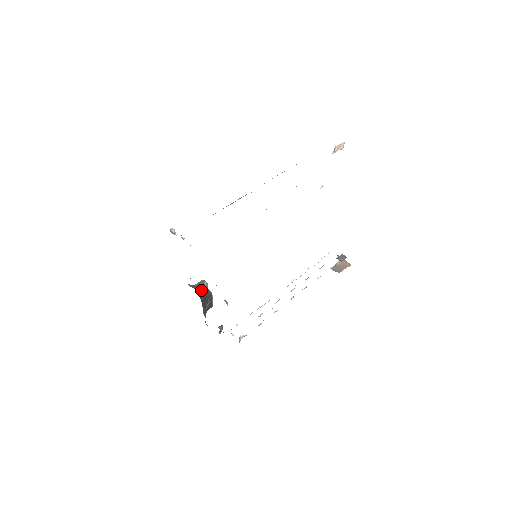
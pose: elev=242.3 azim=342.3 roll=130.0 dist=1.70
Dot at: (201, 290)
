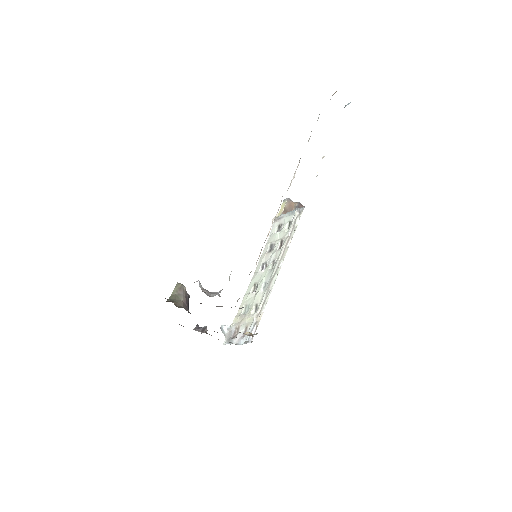
Dot at: (185, 302)
